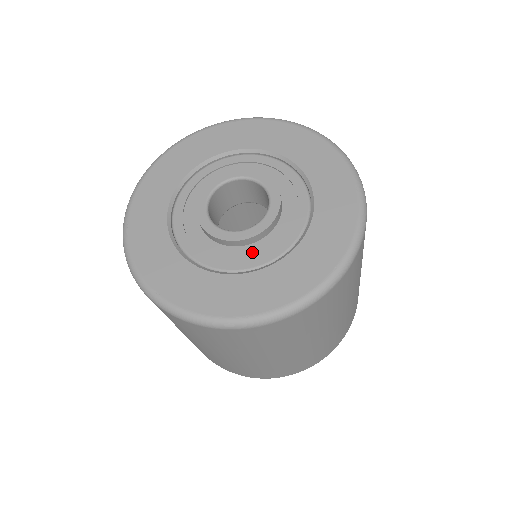
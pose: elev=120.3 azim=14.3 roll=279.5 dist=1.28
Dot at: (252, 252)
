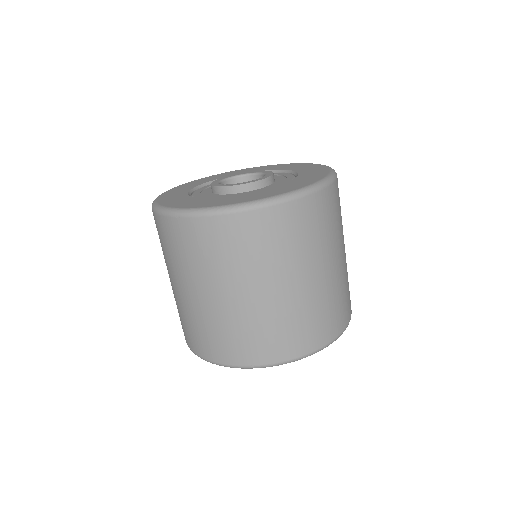
Dot at: (214, 196)
